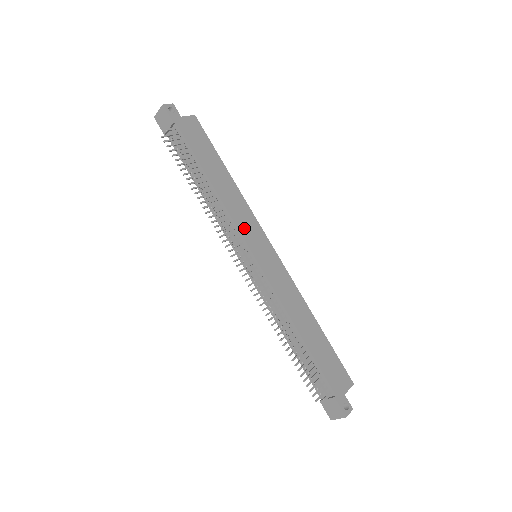
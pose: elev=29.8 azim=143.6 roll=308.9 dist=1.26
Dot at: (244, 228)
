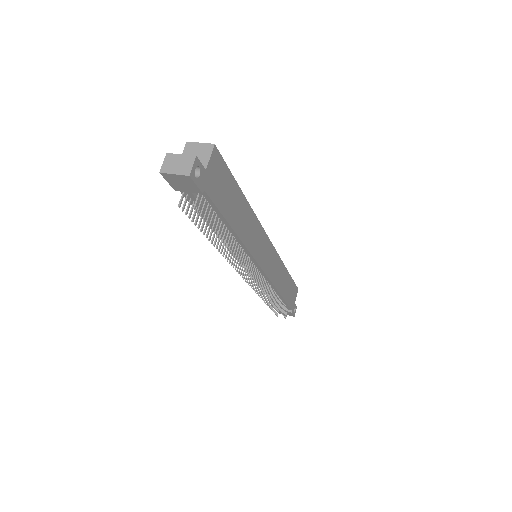
Dot at: (257, 251)
